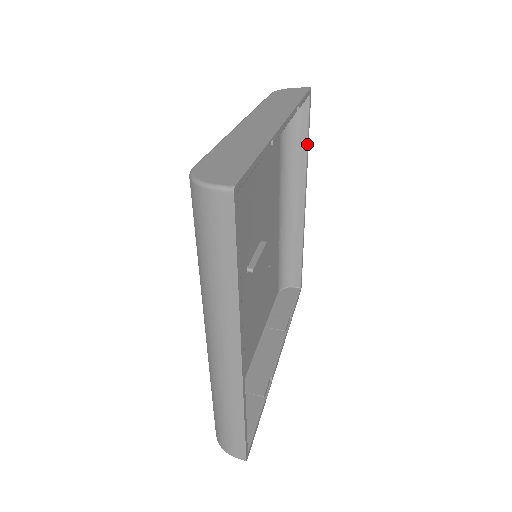
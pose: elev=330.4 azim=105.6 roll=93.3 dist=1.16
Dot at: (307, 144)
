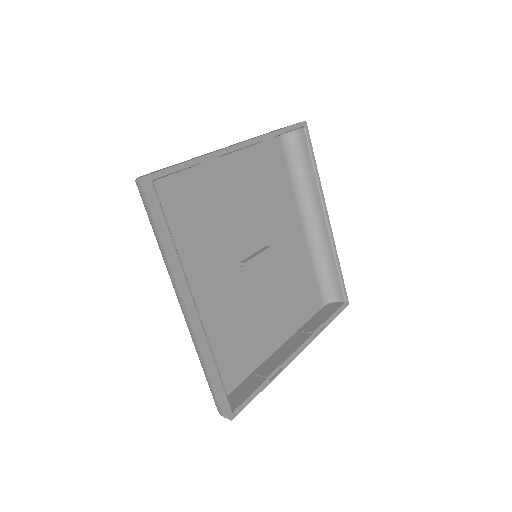
Dot at: (314, 167)
